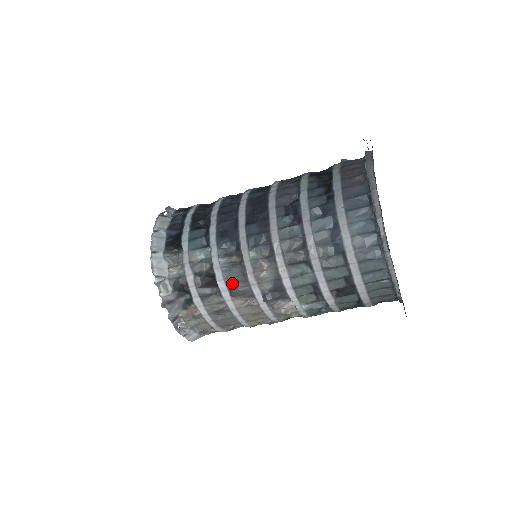
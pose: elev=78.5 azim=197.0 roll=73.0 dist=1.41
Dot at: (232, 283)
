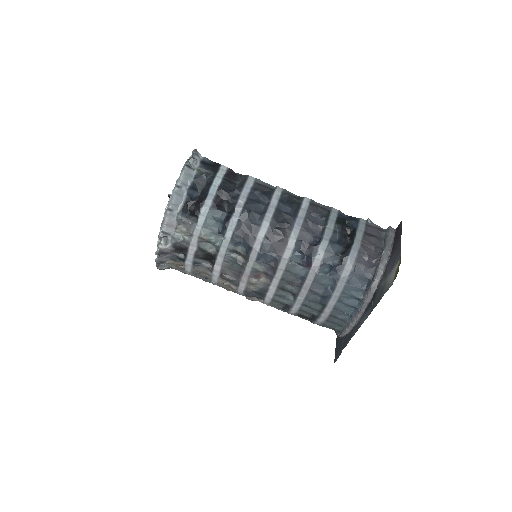
Dot at: (227, 271)
